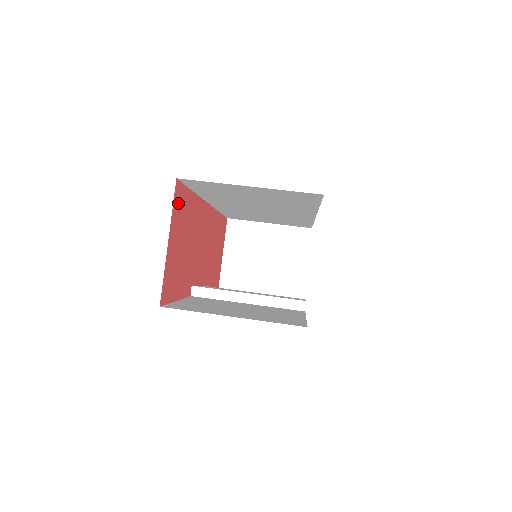
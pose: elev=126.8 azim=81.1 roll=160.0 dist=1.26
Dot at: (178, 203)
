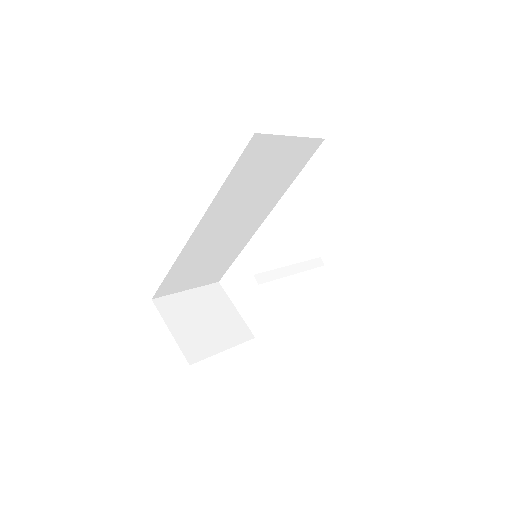
Dot at: occluded
